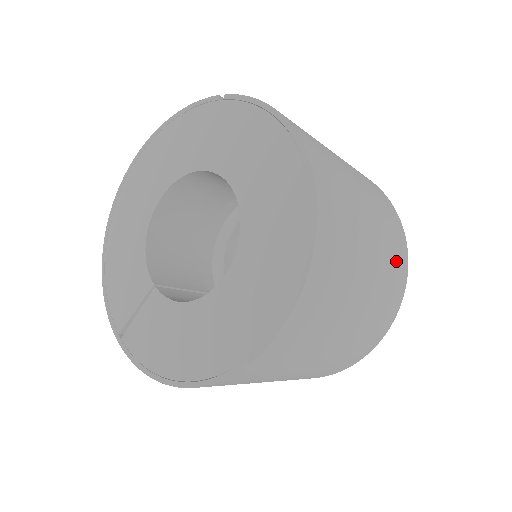
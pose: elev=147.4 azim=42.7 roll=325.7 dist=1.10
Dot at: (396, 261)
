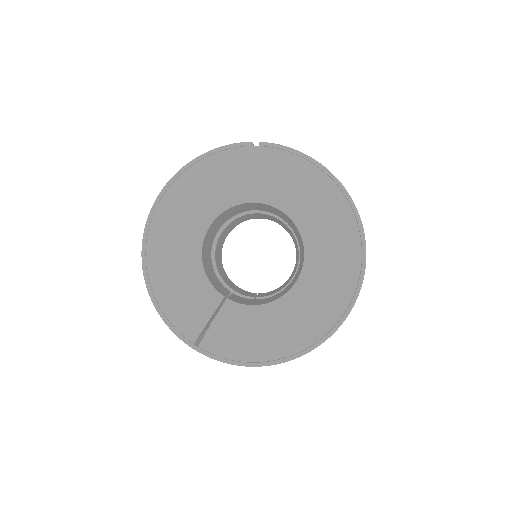
Dot at: occluded
